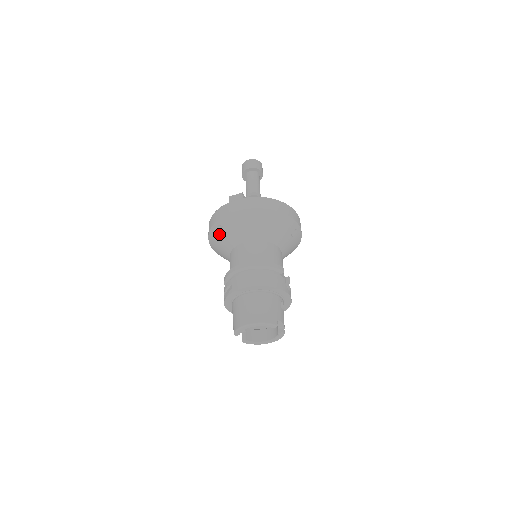
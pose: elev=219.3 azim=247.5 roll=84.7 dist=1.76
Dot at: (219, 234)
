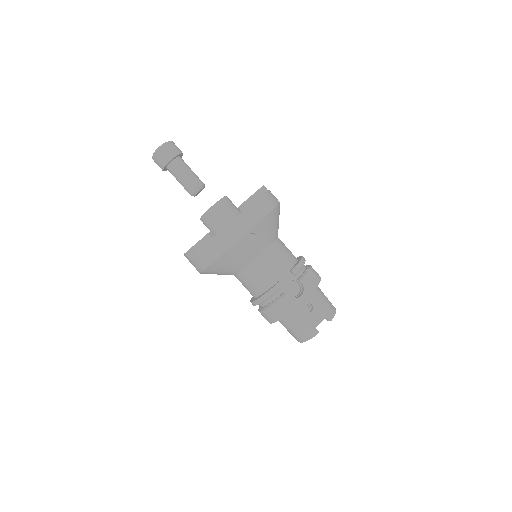
Dot at: occluded
